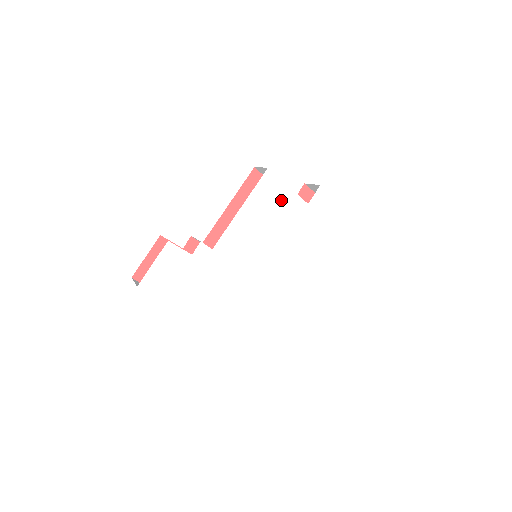
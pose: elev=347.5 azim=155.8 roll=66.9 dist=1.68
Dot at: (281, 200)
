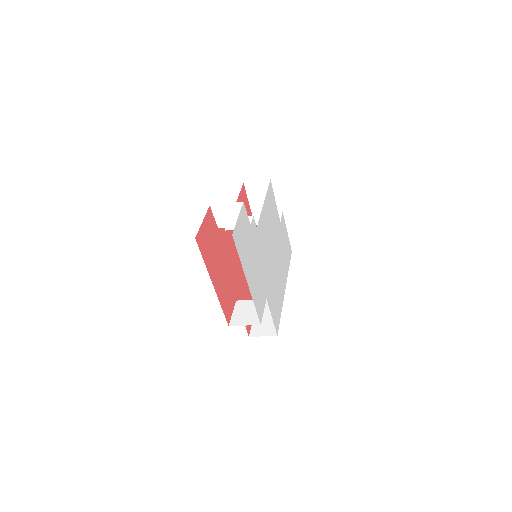
Dot at: (274, 210)
